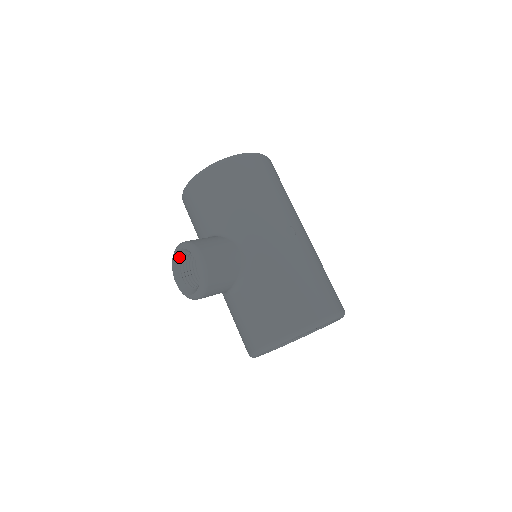
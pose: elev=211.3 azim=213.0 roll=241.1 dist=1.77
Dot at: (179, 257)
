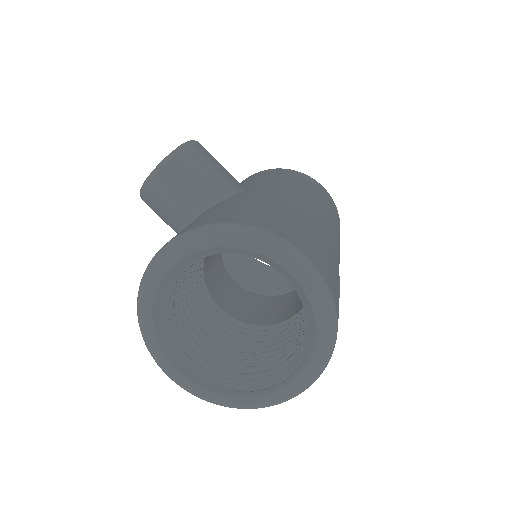
Dot at: occluded
